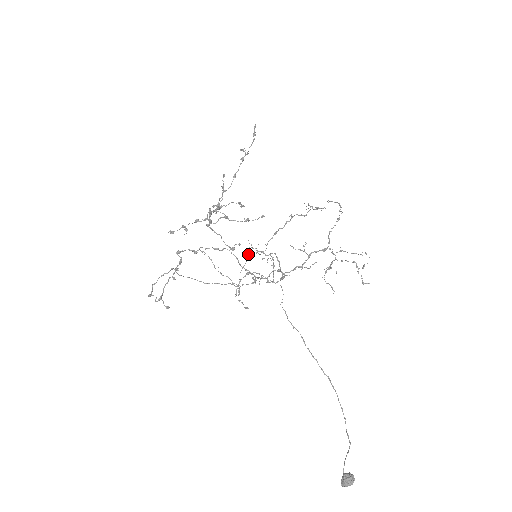
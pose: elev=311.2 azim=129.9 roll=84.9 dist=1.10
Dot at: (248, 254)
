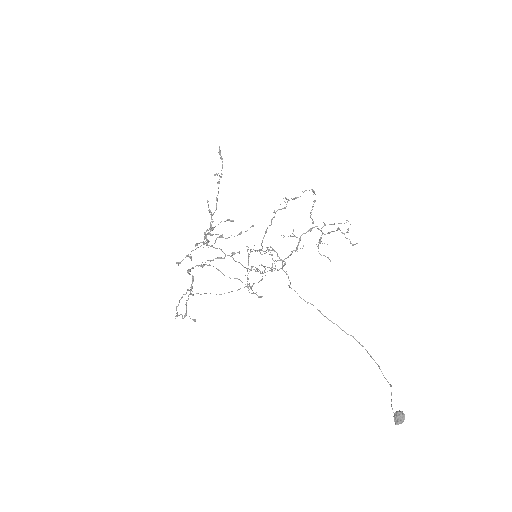
Dot at: (248, 255)
